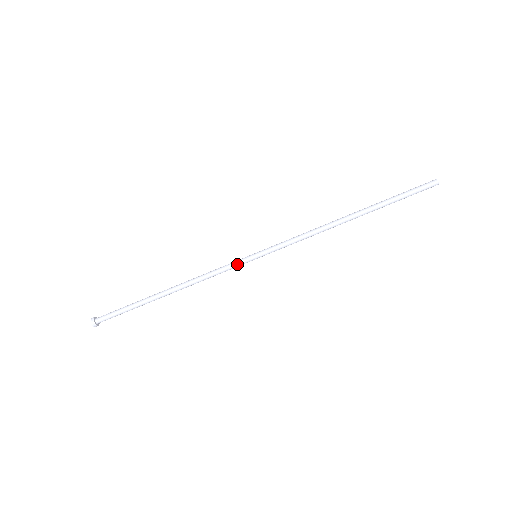
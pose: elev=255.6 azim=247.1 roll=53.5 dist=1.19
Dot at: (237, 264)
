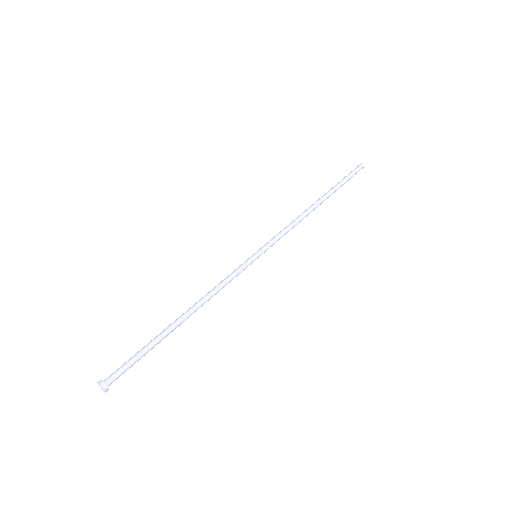
Dot at: (241, 266)
